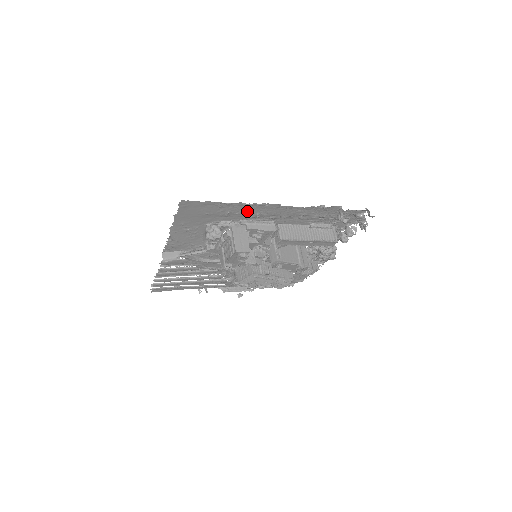
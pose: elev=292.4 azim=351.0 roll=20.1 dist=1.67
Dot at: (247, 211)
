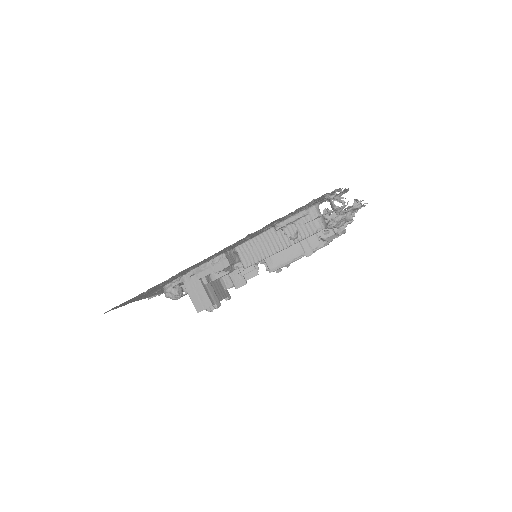
Dot at: (177, 275)
